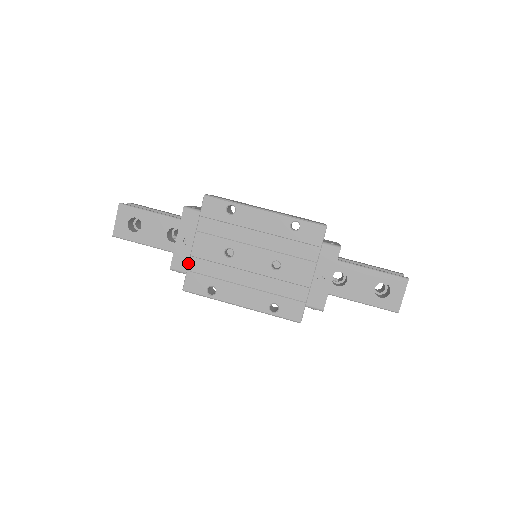
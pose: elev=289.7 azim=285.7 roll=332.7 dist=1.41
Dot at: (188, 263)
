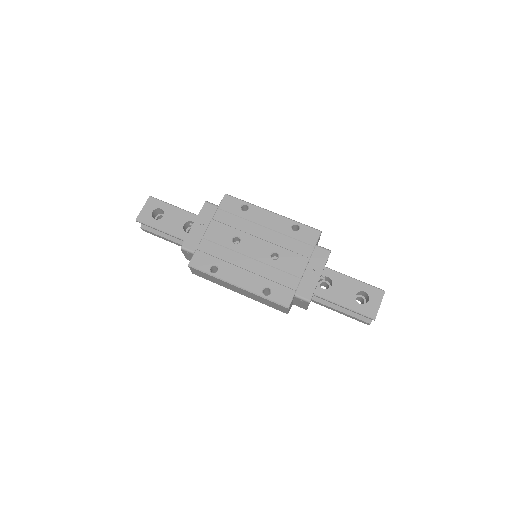
Dot at: (199, 244)
